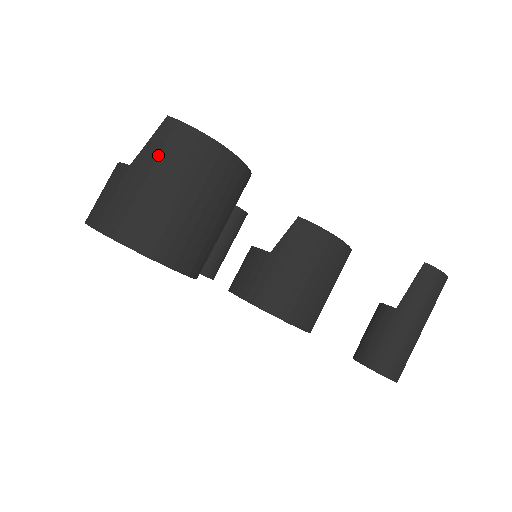
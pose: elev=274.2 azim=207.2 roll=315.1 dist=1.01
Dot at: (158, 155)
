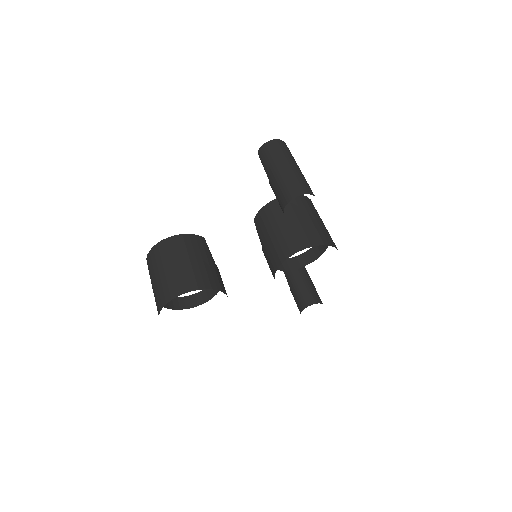
Dot at: (151, 271)
